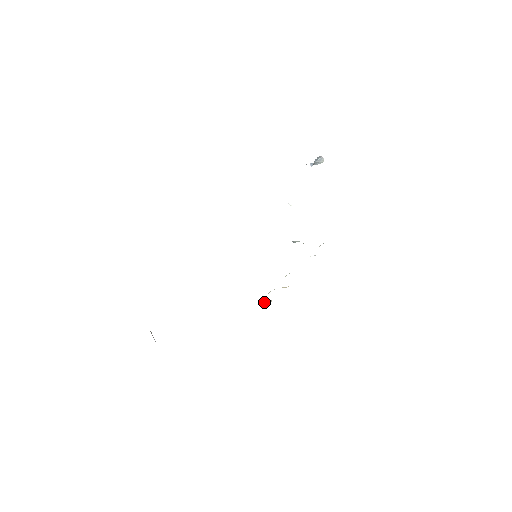
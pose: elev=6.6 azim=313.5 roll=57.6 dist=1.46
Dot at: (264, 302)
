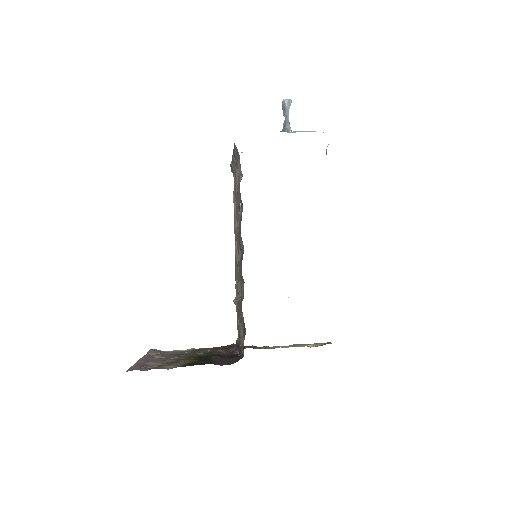
Dot at: occluded
